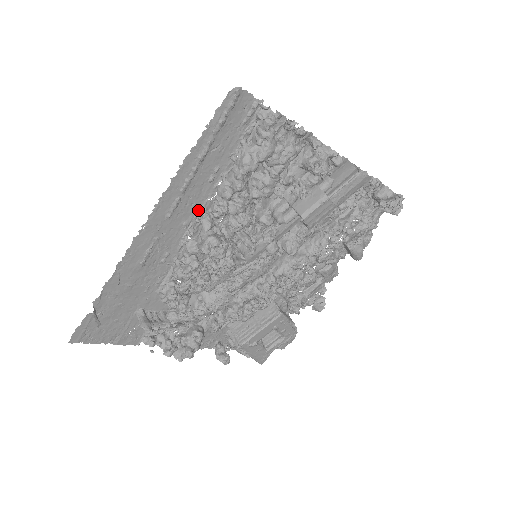
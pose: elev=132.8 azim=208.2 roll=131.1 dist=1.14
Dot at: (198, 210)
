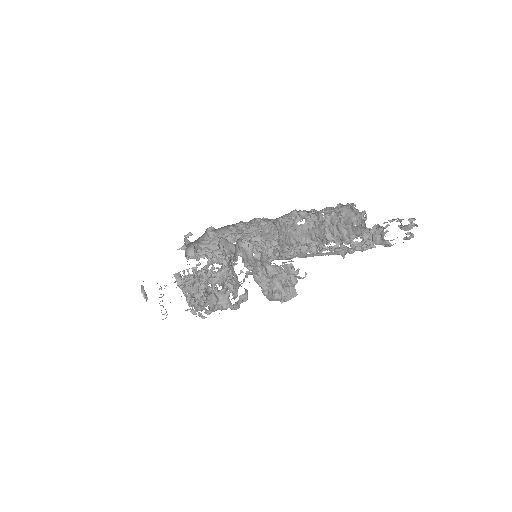
Dot at: (182, 287)
